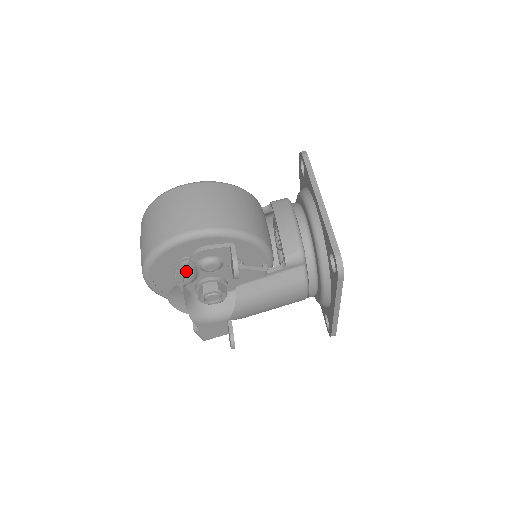
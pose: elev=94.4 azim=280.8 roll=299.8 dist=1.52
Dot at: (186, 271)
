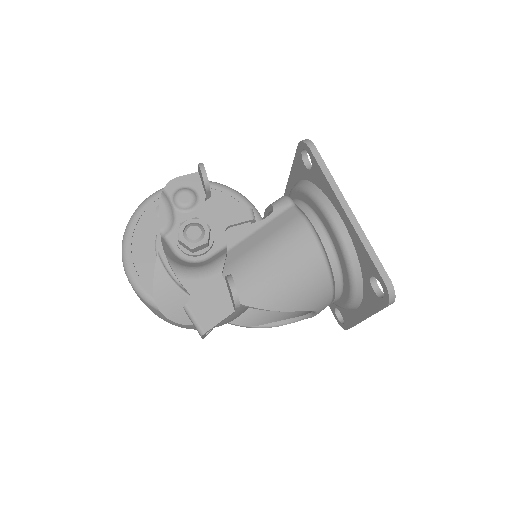
Dot at: (159, 205)
